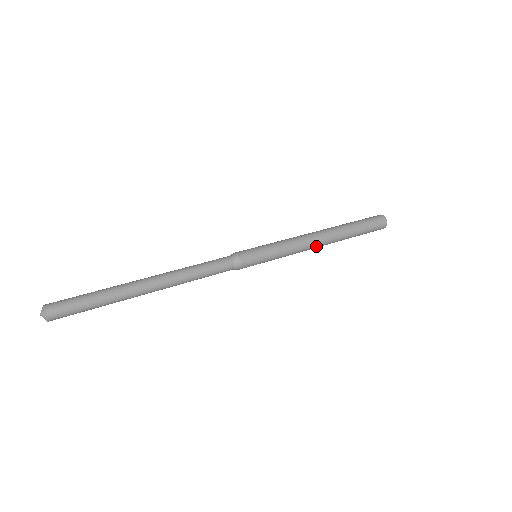
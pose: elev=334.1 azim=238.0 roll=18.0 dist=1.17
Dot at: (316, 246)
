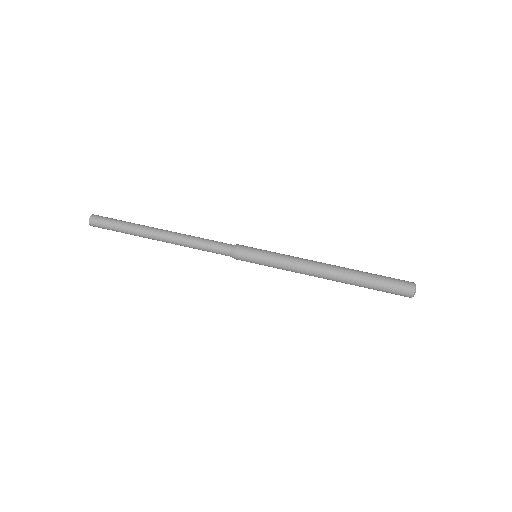
Dot at: occluded
